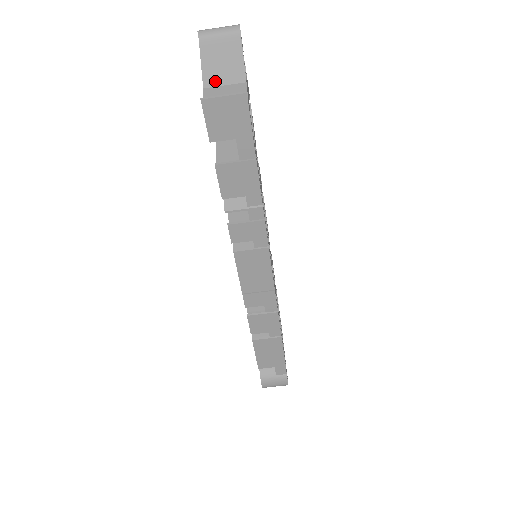
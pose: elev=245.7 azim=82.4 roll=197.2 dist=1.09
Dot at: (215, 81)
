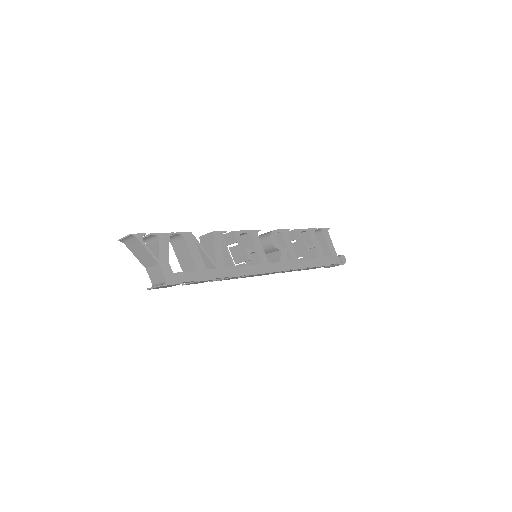
Dot at: (147, 264)
